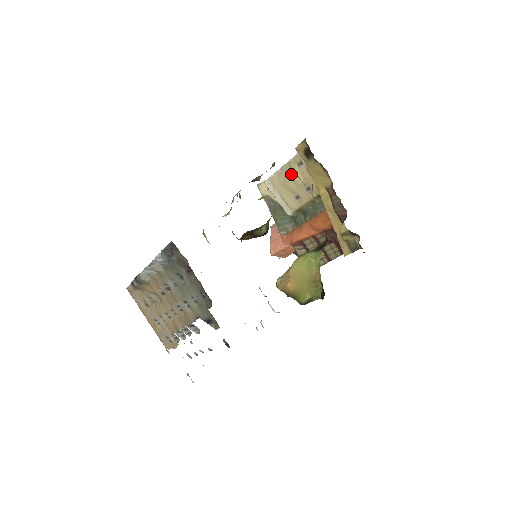
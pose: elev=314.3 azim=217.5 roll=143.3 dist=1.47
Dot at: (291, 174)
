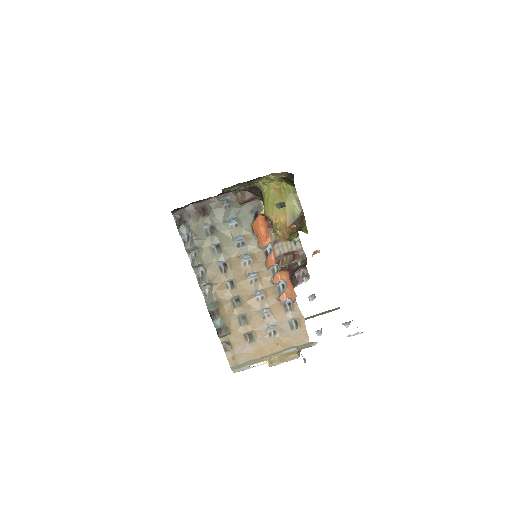
Dot at: occluded
